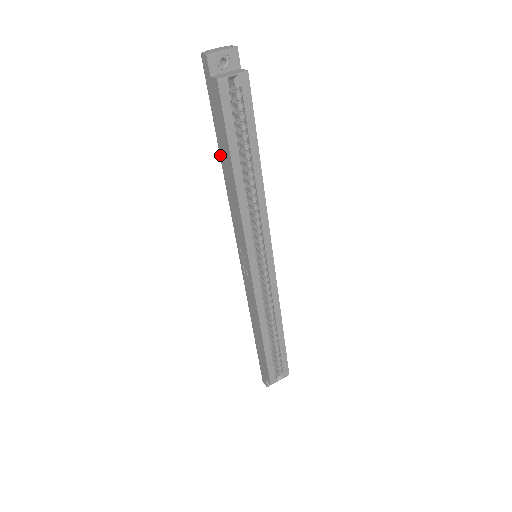
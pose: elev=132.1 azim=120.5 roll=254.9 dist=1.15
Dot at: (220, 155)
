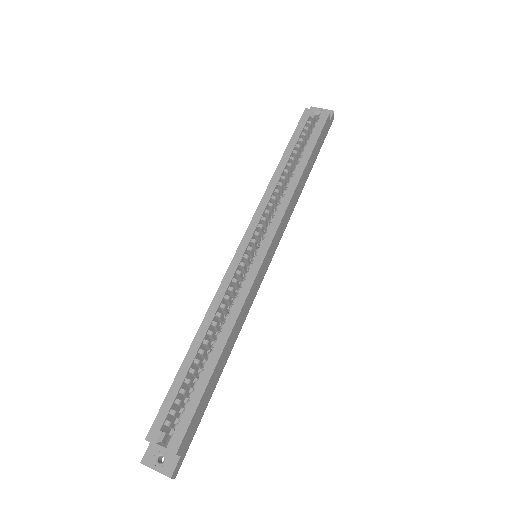
Dot at: occluded
